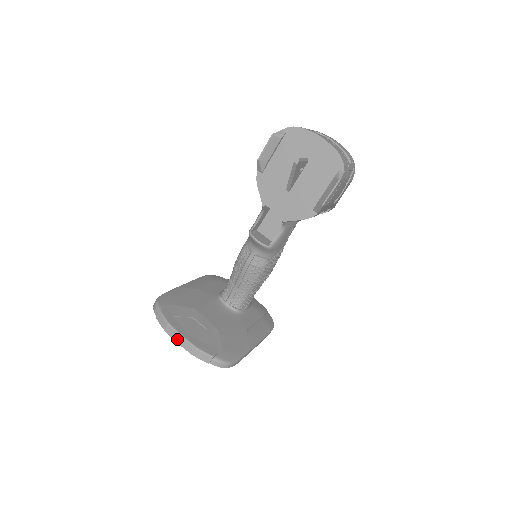
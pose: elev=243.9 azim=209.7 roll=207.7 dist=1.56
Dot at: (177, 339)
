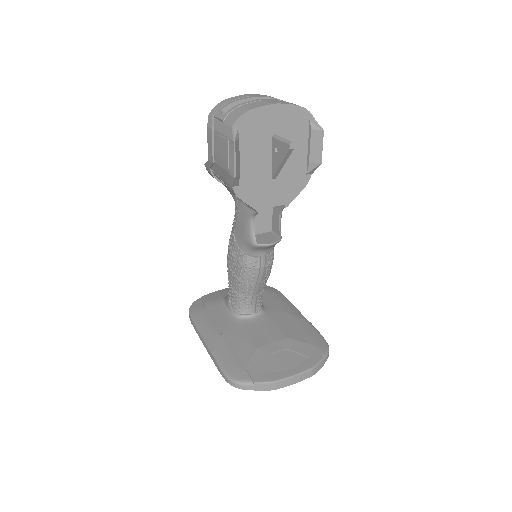
Dot at: (292, 382)
